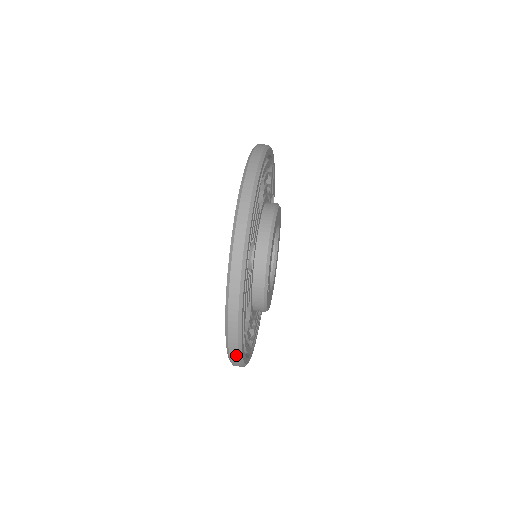
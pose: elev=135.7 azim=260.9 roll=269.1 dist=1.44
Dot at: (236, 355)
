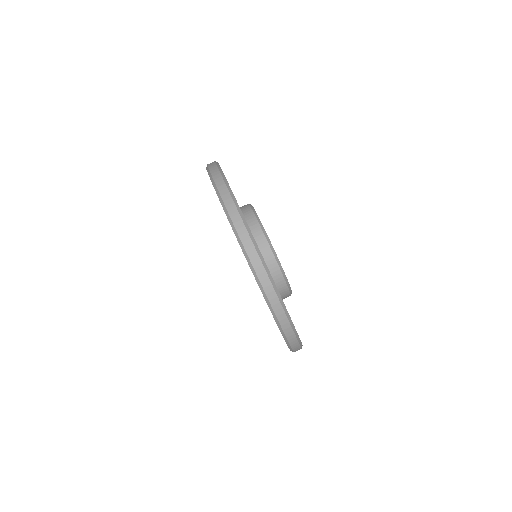
Dot at: (298, 347)
